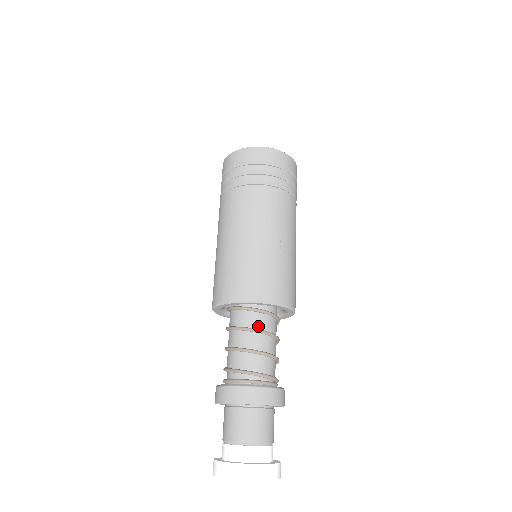
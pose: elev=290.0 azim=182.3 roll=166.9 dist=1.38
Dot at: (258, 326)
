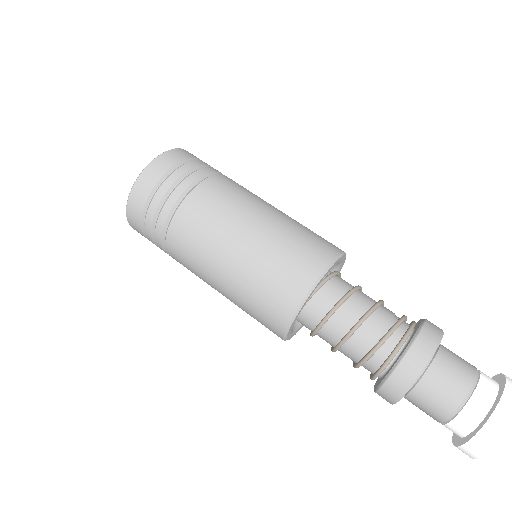
Dot at: (353, 286)
